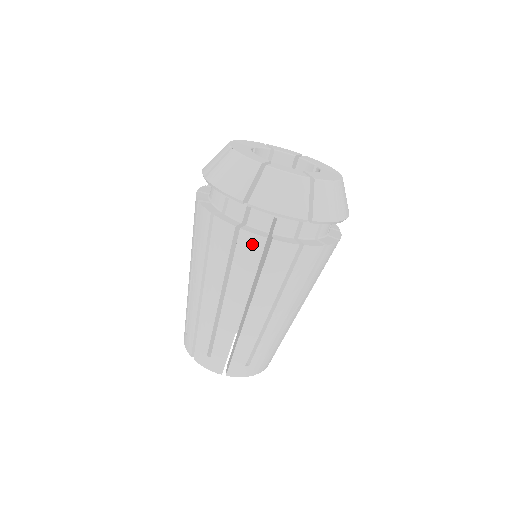
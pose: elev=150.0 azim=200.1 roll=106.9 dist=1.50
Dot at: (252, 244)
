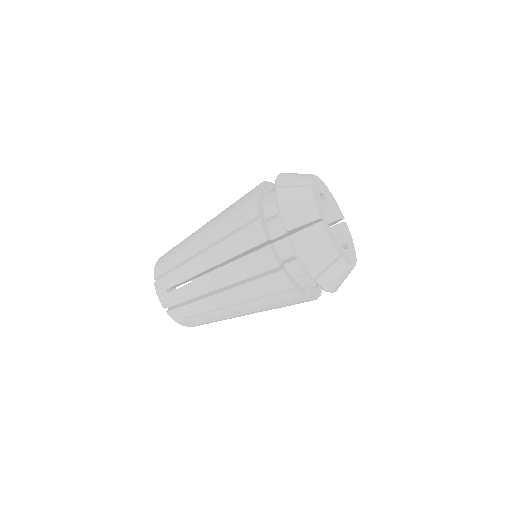
Dot at: (267, 260)
